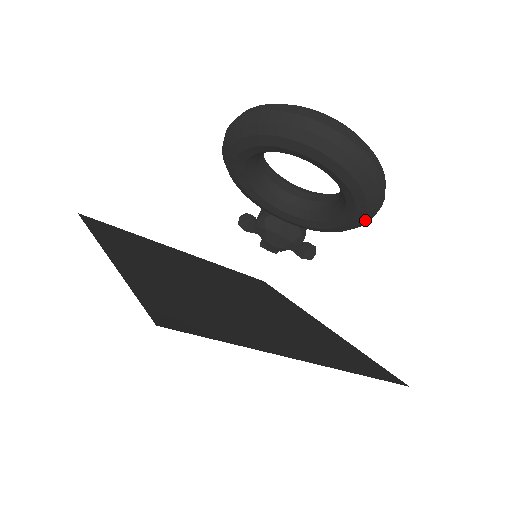
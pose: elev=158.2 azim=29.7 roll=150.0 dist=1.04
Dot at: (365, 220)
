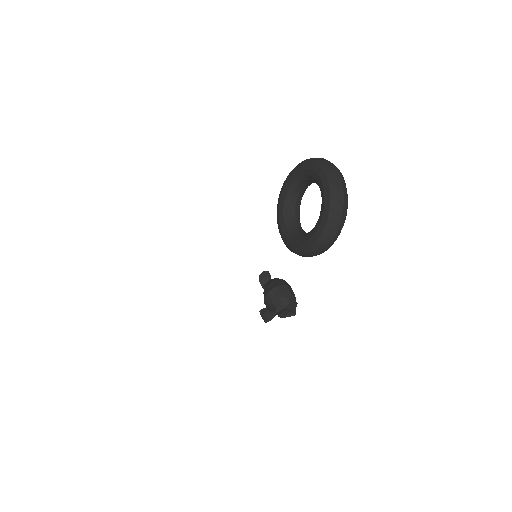
Dot at: (324, 231)
